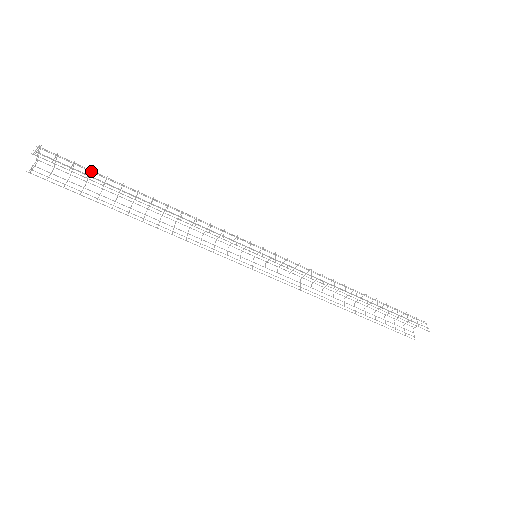
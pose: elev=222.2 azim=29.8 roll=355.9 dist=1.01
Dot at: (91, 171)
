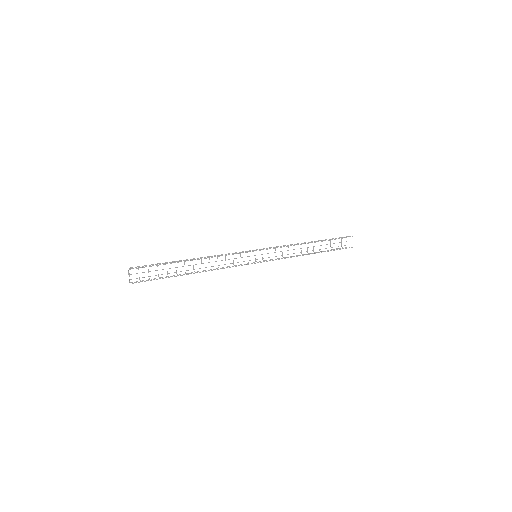
Dot at: (159, 263)
